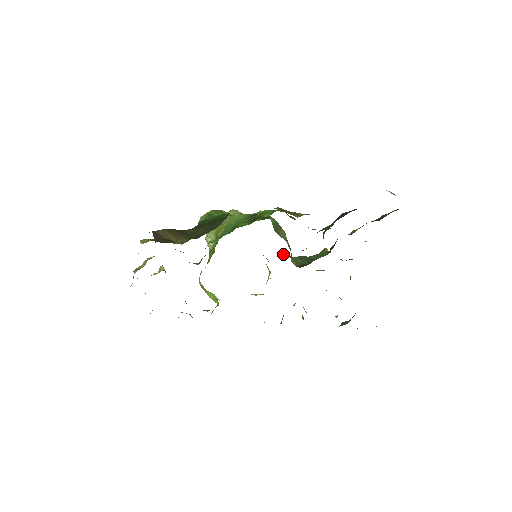
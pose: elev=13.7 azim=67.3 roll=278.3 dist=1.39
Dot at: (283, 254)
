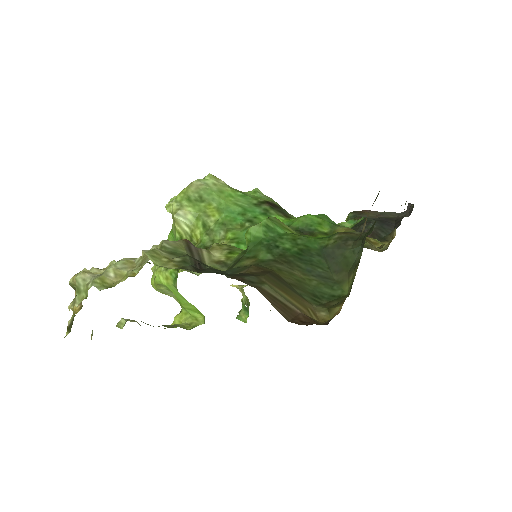
Dot at: occluded
